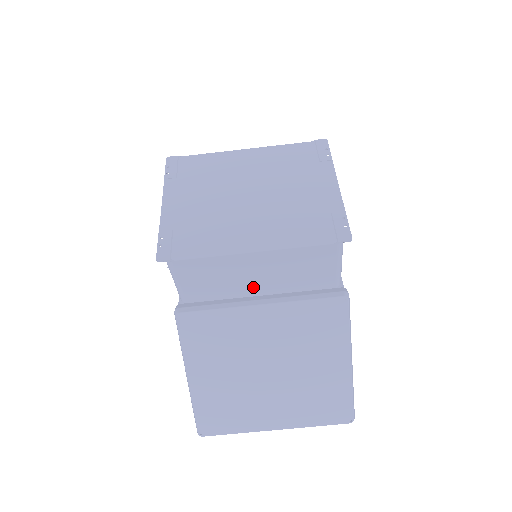
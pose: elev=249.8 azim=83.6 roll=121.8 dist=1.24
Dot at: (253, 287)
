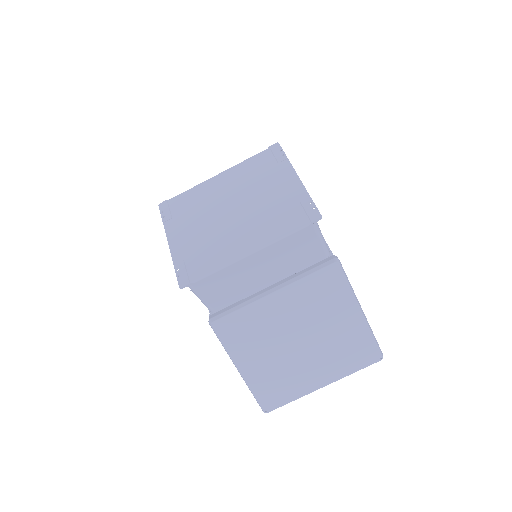
Dot at: (262, 281)
